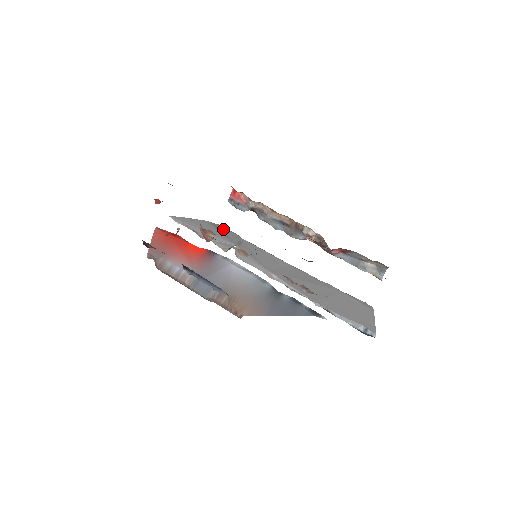
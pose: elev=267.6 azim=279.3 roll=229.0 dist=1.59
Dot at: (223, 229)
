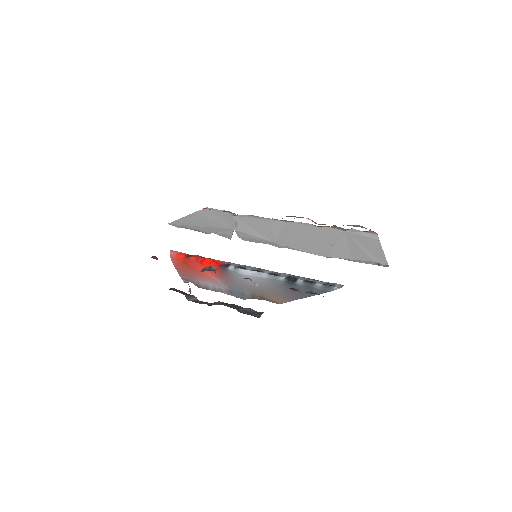
Dot at: (214, 213)
